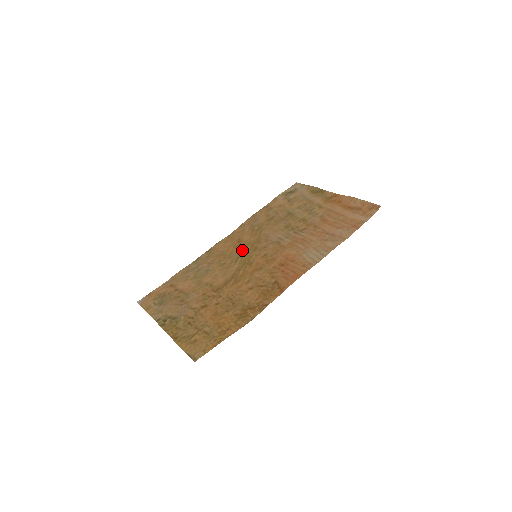
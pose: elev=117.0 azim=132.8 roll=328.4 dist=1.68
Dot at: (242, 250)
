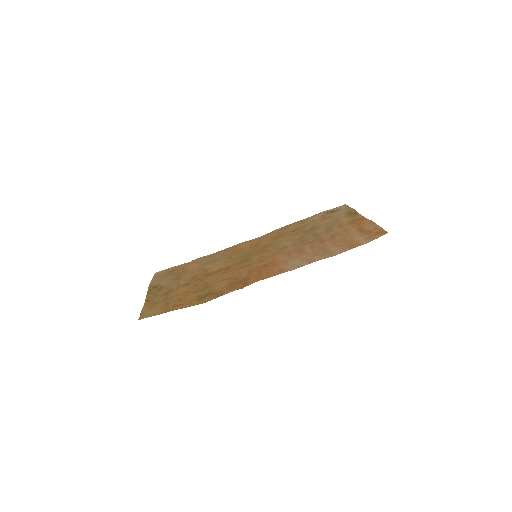
Dot at: (253, 250)
